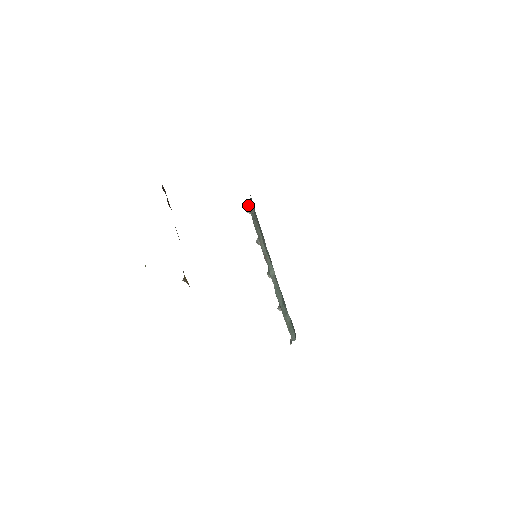
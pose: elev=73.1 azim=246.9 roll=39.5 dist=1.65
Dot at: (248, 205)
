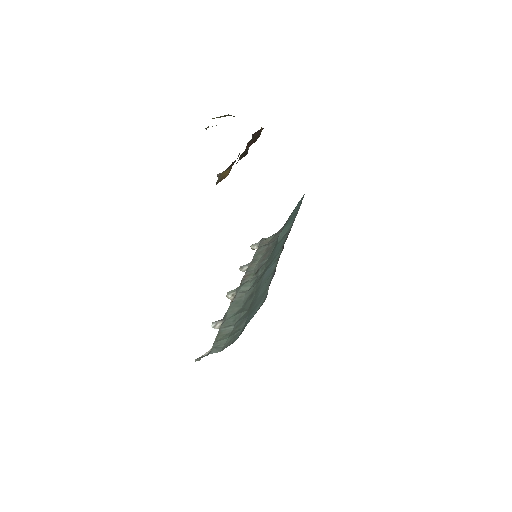
Dot at: (262, 239)
